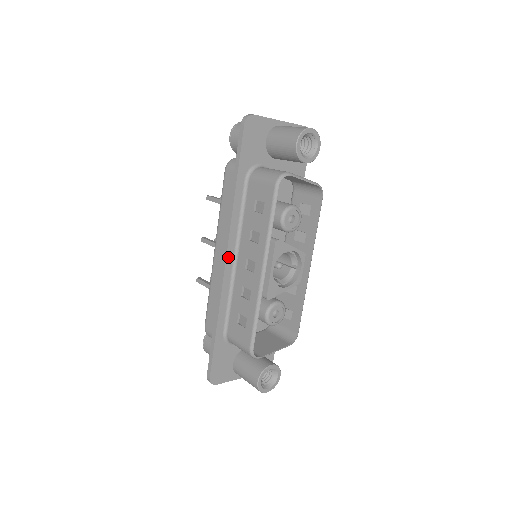
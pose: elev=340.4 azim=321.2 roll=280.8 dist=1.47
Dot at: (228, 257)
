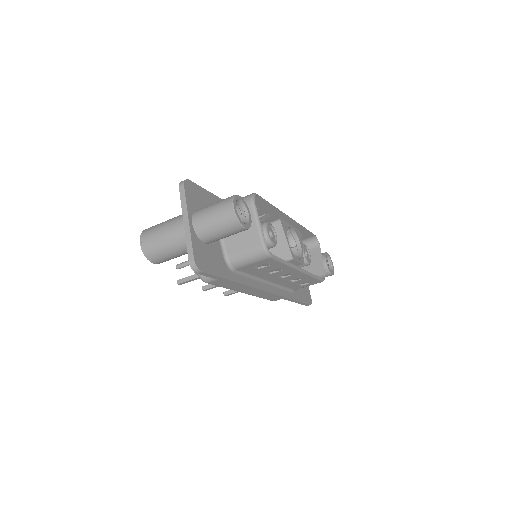
Dot at: occluded
